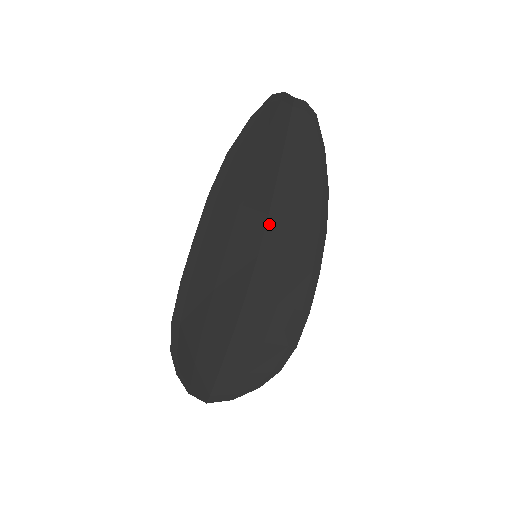
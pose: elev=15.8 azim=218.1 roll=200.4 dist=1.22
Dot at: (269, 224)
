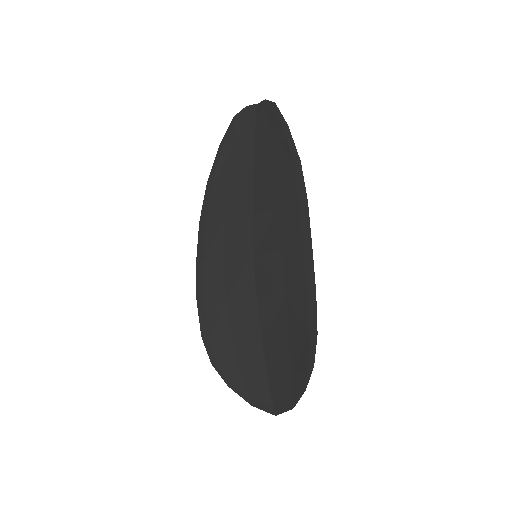
Dot at: (255, 222)
